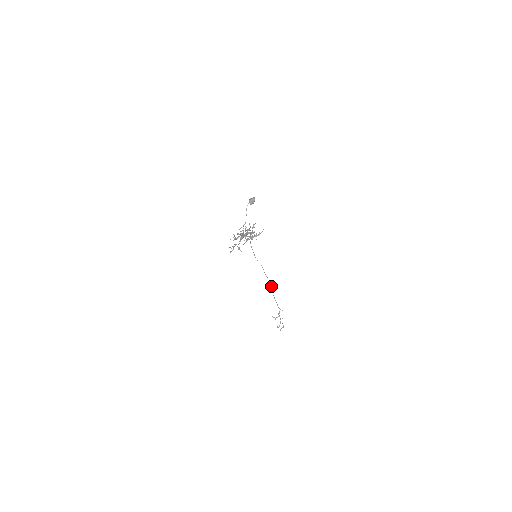
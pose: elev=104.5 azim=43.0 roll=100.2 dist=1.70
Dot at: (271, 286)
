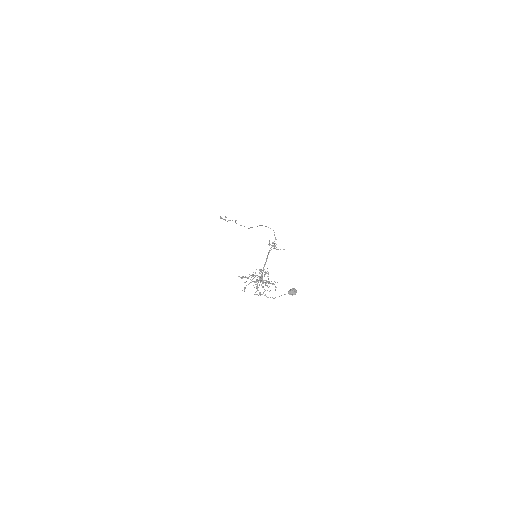
Dot at: occluded
